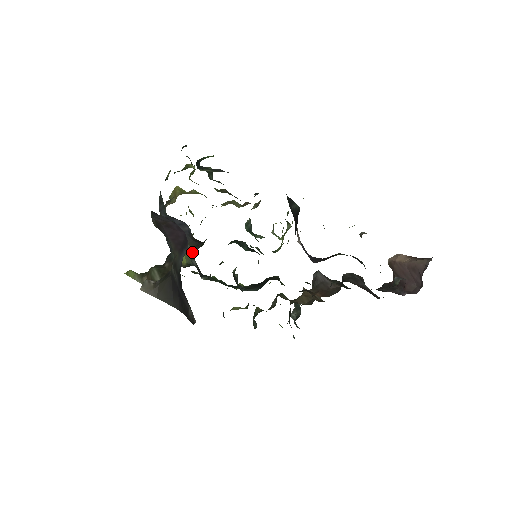
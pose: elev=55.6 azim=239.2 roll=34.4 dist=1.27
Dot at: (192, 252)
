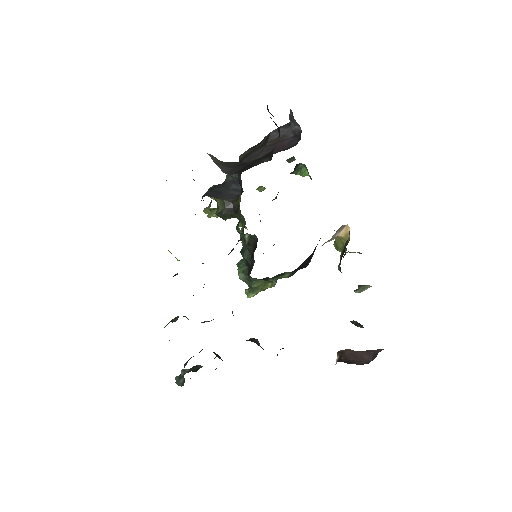
Dot at: (221, 209)
